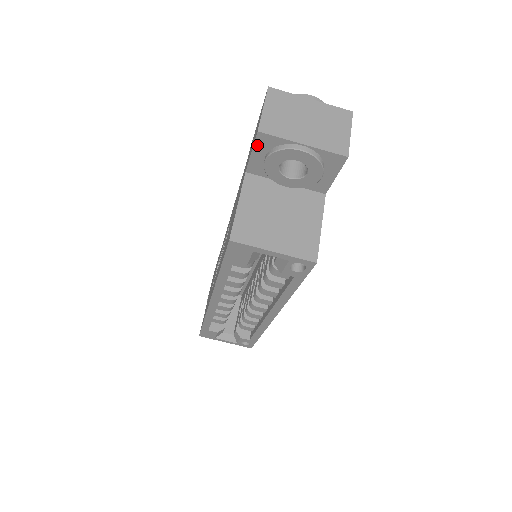
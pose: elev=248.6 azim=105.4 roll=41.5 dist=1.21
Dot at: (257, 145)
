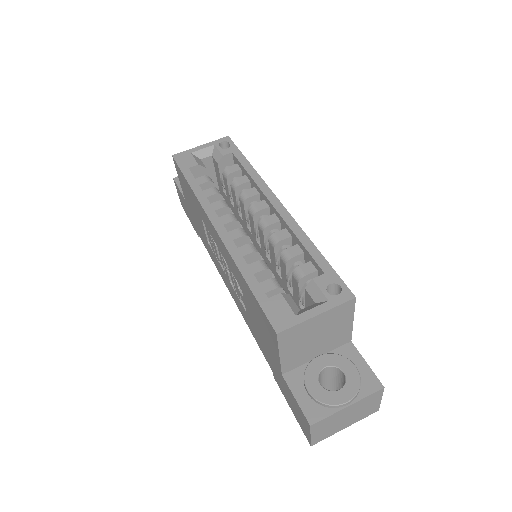
Dot at: (178, 184)
